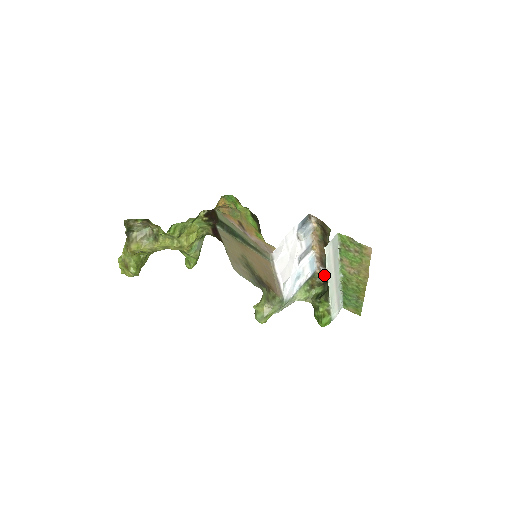
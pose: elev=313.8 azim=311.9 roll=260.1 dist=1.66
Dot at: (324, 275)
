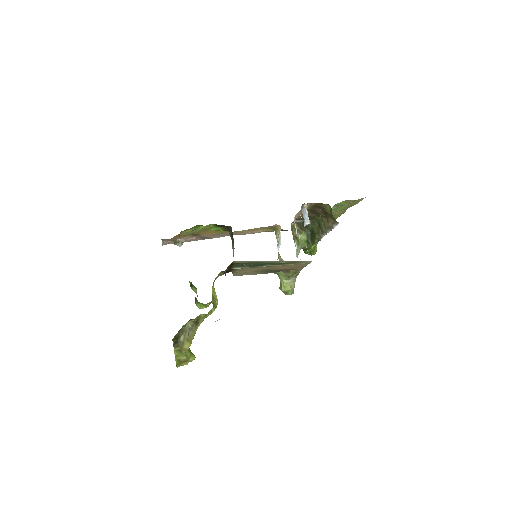
Dot at: (298, 223)
